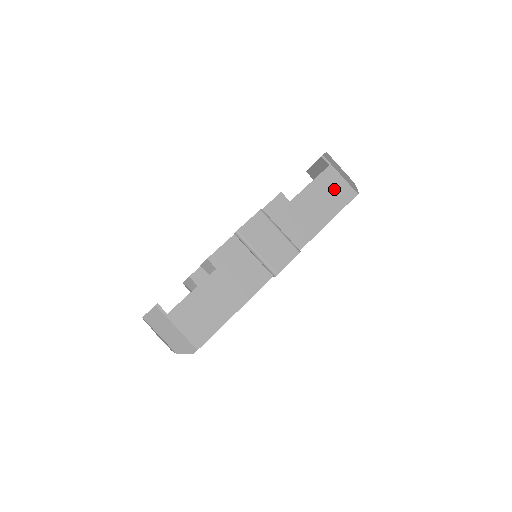
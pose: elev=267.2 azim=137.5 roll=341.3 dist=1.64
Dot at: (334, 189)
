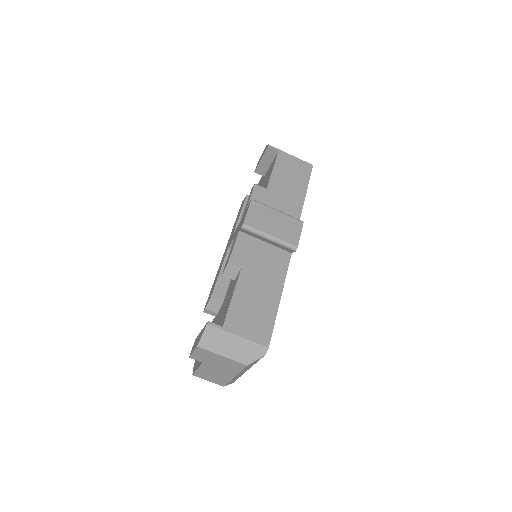
Dot at: (293, 167)
